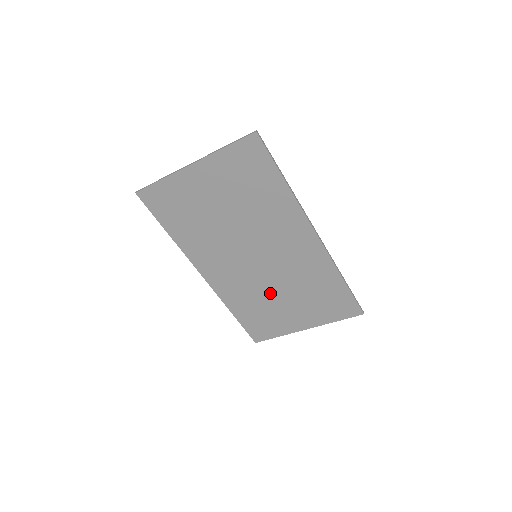
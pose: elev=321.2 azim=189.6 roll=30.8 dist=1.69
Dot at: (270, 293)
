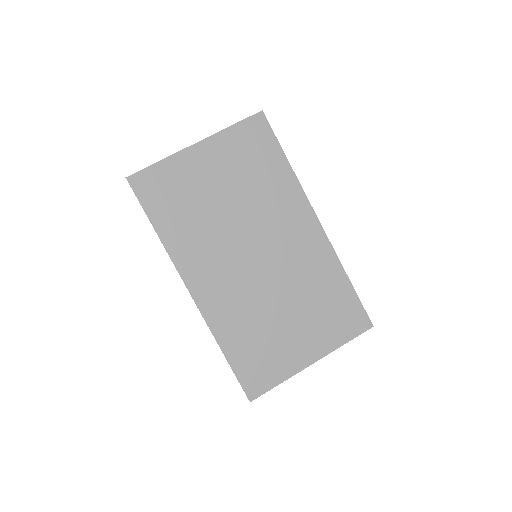
Dot at: (271, 309)
